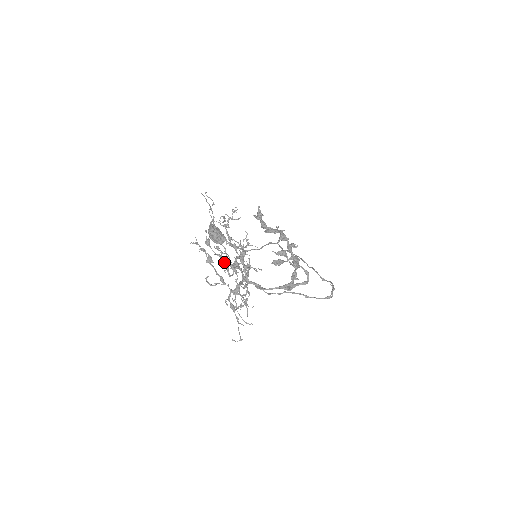
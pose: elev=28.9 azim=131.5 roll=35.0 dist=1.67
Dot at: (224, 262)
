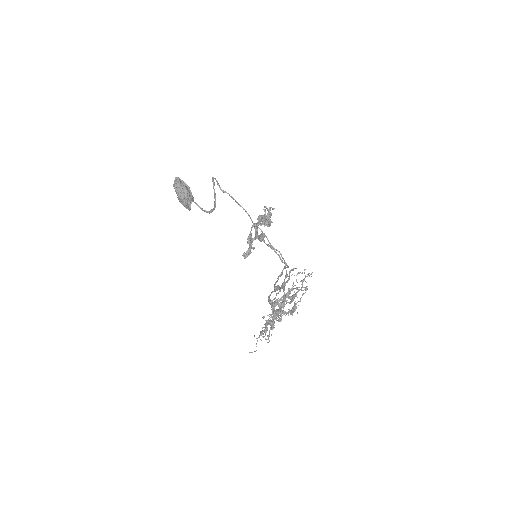
Dot at: occluded
